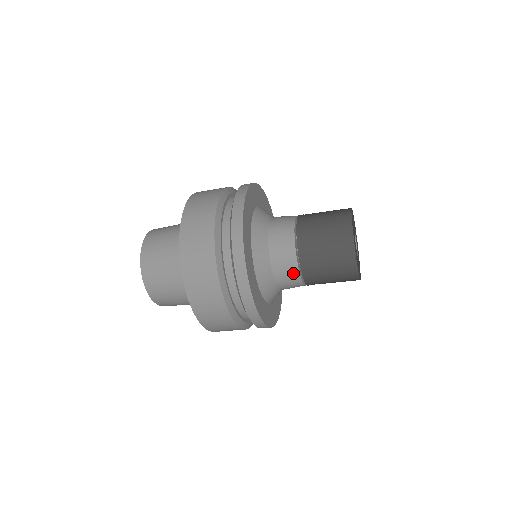
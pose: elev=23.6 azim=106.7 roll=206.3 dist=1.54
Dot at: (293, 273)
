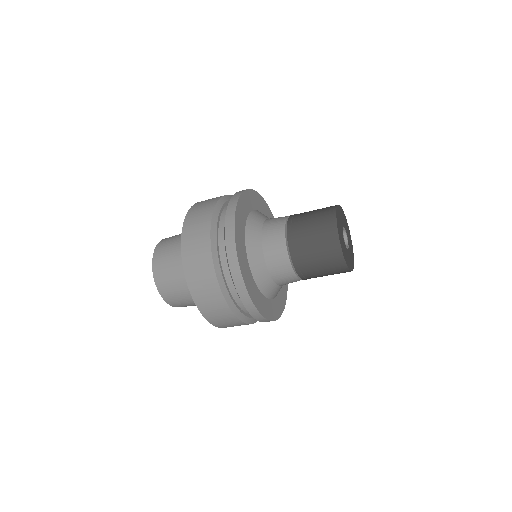
Dot at: (279, 236)
